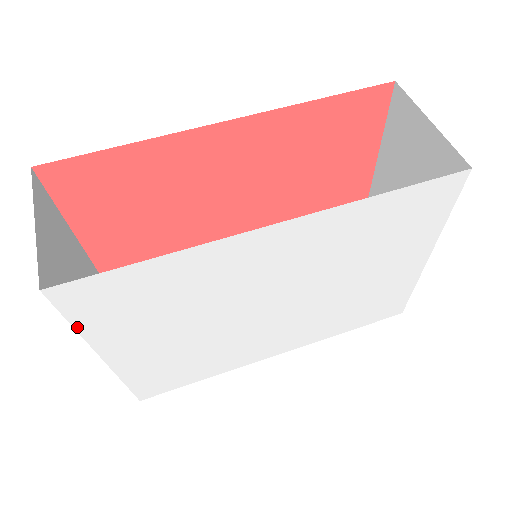
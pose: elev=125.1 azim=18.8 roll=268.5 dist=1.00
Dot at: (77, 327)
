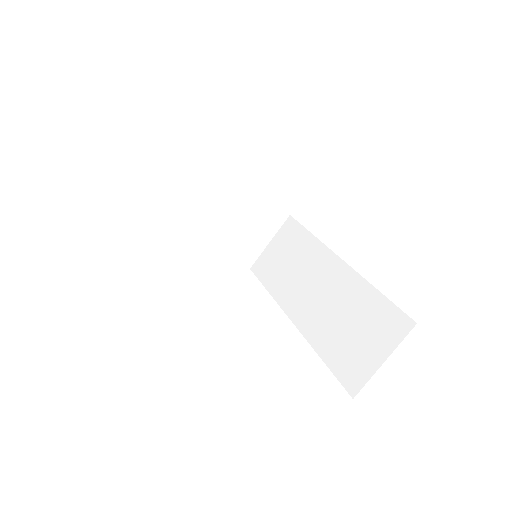
Dot at: occluded
